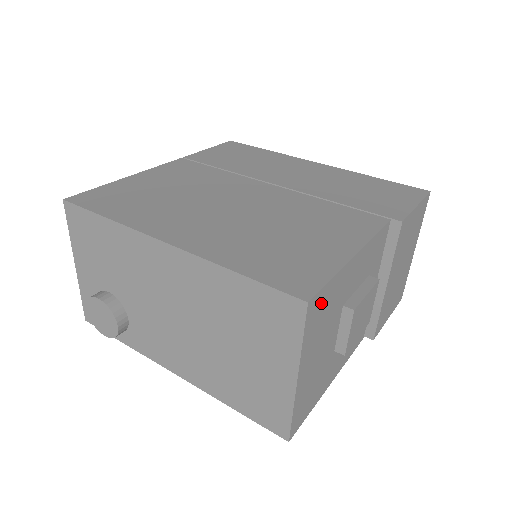
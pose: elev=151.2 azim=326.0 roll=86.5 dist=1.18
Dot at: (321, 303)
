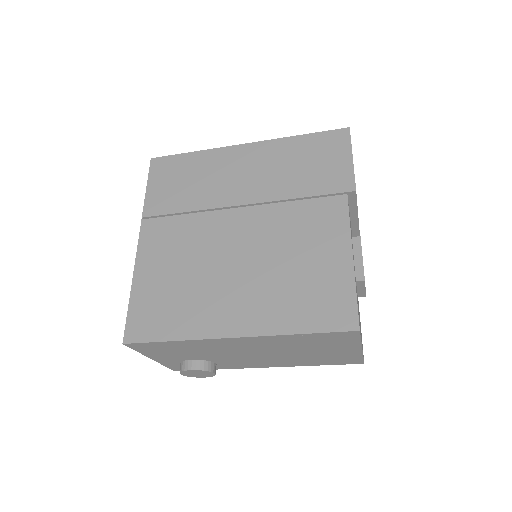
Dot at: (358, 313)
